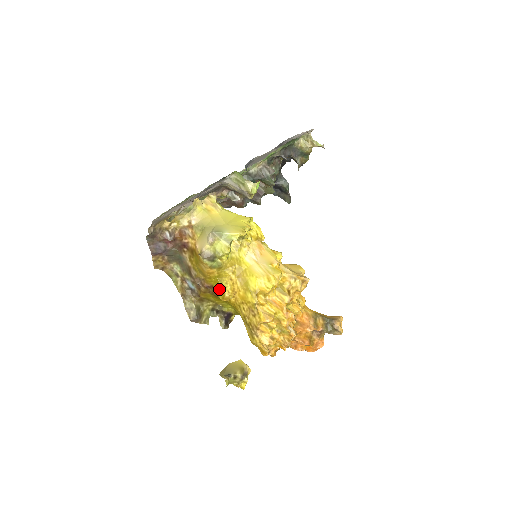
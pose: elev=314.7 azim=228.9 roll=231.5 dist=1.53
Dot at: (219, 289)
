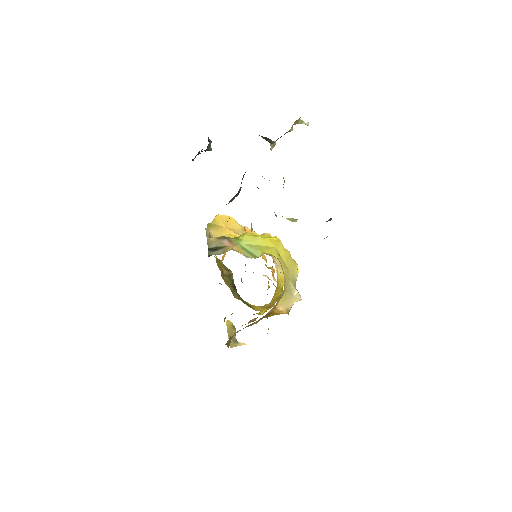
Dot at: (262, 311)
